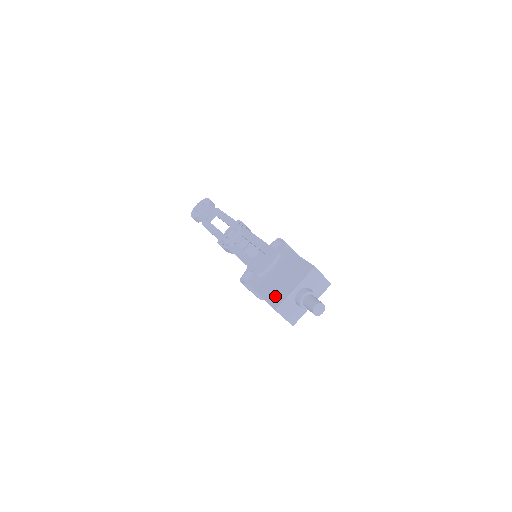
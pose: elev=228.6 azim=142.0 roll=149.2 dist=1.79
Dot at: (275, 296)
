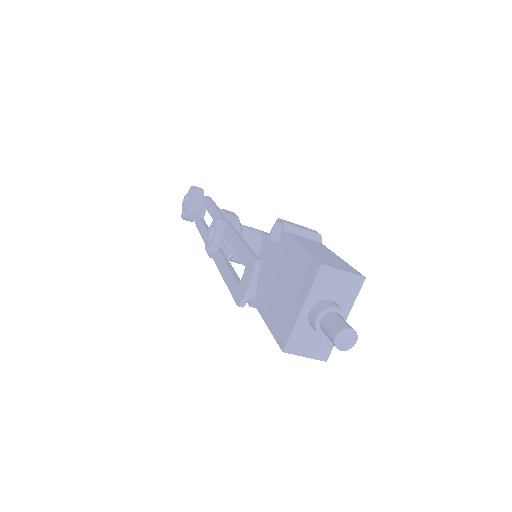
Dot at: (280, 325)
